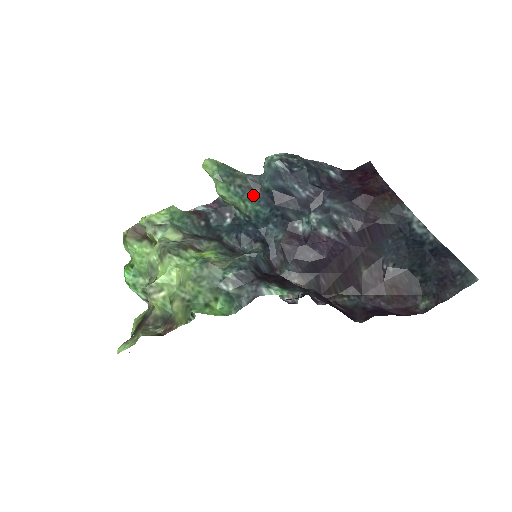
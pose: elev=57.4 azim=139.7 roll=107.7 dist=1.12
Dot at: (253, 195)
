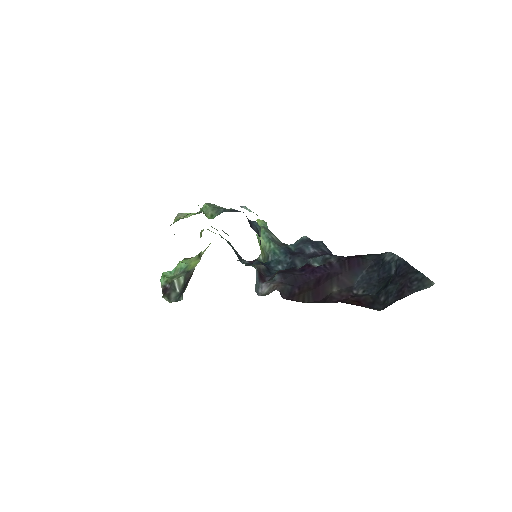
Dot at: (278, 245)
